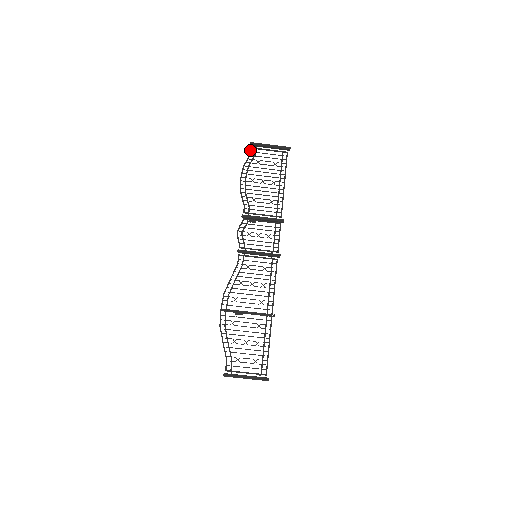
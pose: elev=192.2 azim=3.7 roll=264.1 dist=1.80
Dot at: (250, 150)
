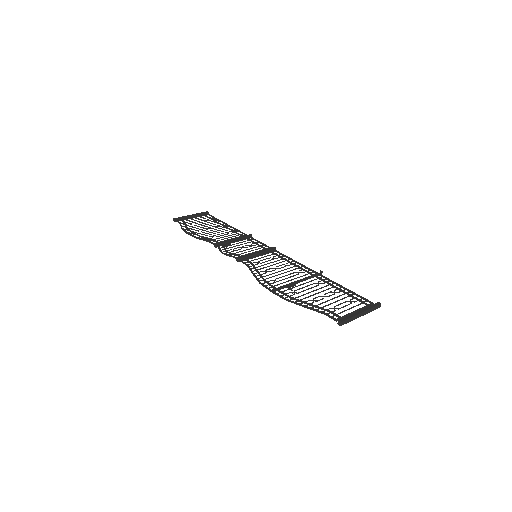
Dot at: occluded
